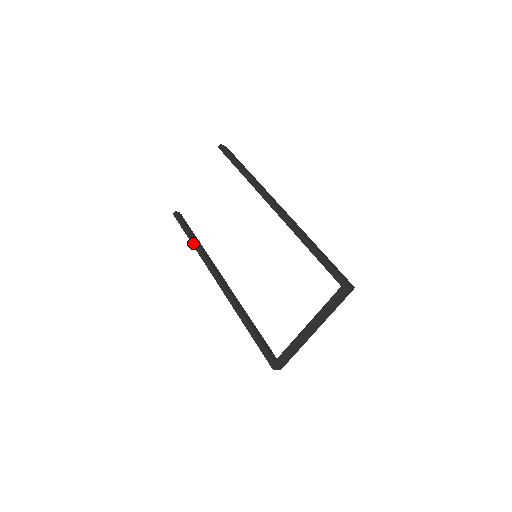
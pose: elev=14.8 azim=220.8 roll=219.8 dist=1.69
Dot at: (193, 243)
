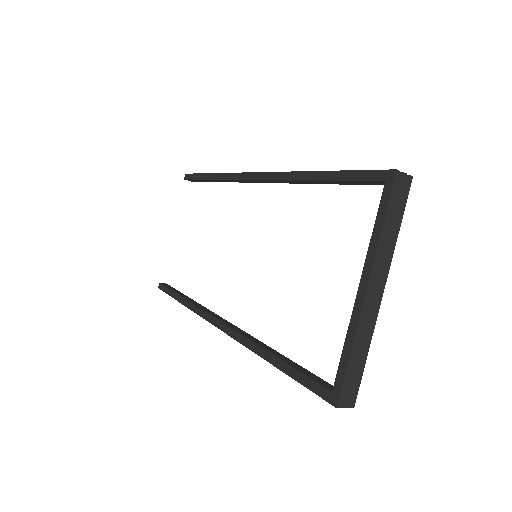
Dot at: (182, 302)
